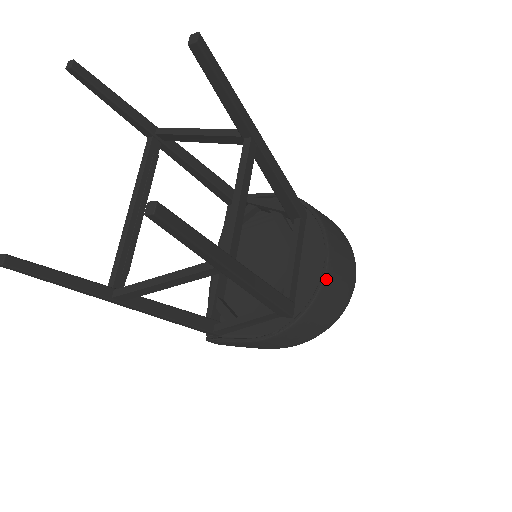
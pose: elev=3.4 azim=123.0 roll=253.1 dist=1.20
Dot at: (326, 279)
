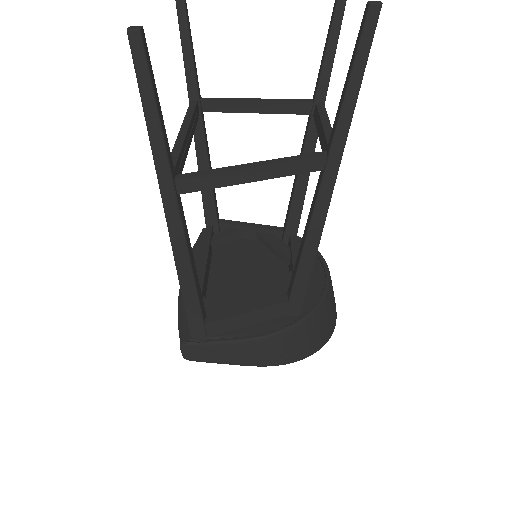
Dot at: (330, 285)
